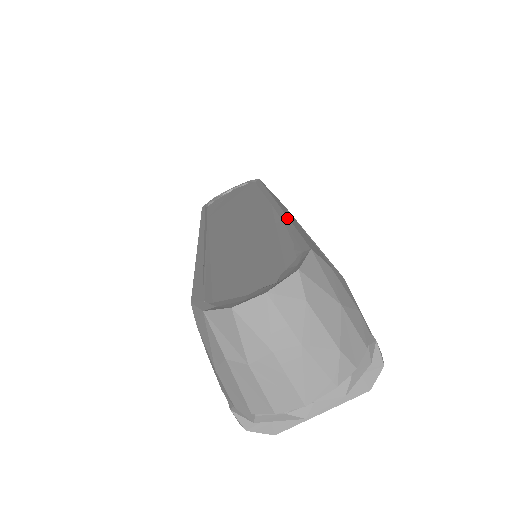
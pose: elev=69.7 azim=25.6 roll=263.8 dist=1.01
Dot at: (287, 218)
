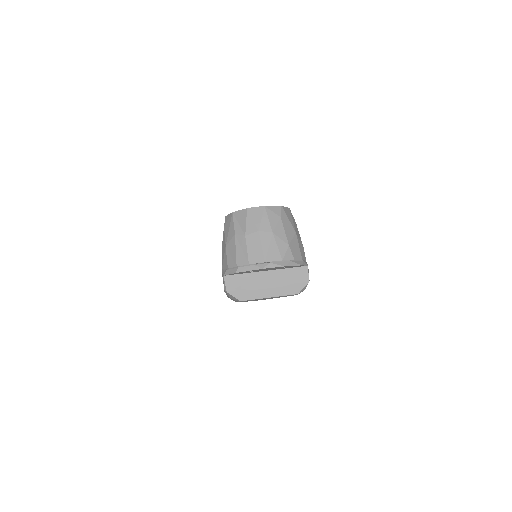
Dot at: occluded
